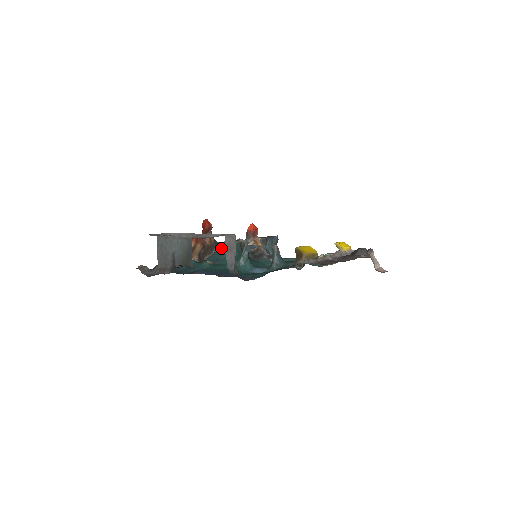
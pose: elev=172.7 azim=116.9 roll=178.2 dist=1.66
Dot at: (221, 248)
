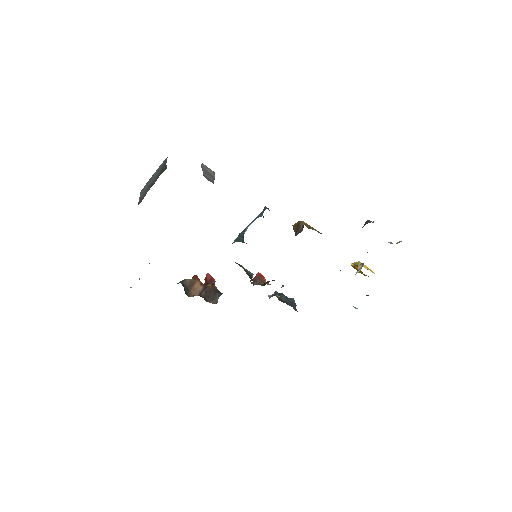
Dot at: occluded
